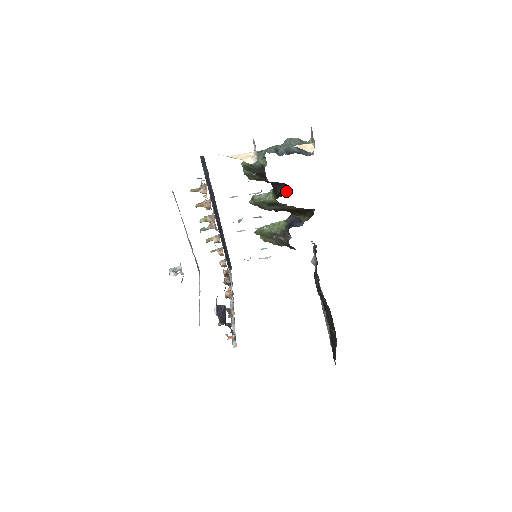
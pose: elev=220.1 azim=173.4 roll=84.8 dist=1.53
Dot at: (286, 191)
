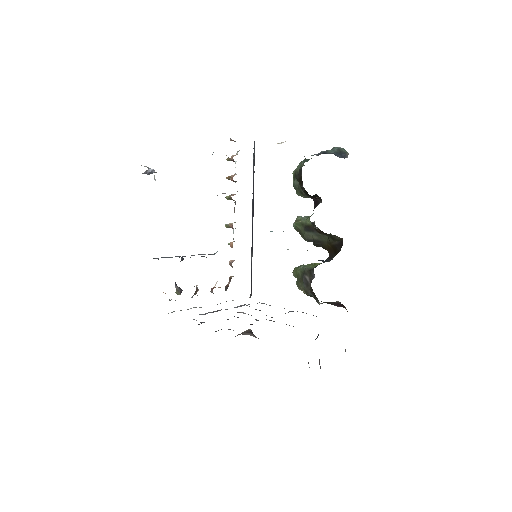
Dot at: occluded
